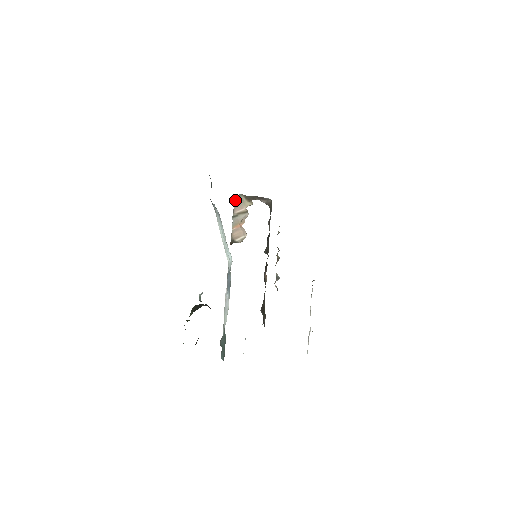
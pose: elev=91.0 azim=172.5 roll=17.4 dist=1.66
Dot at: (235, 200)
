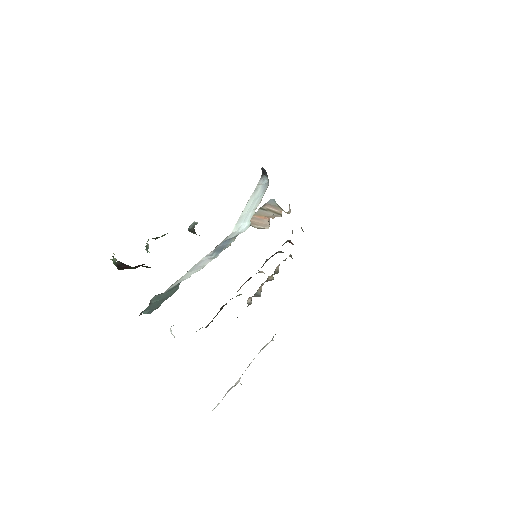
Dot at: (271, 200)
